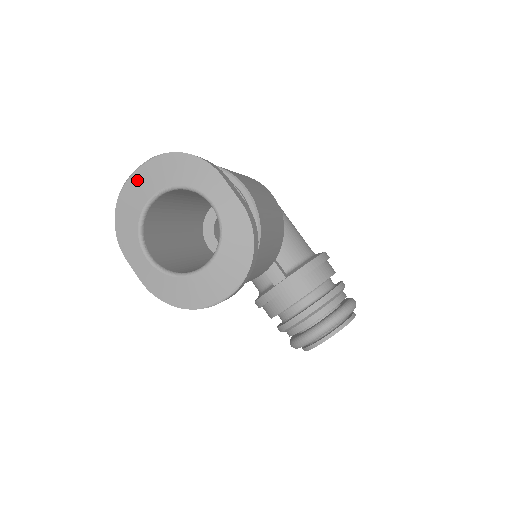
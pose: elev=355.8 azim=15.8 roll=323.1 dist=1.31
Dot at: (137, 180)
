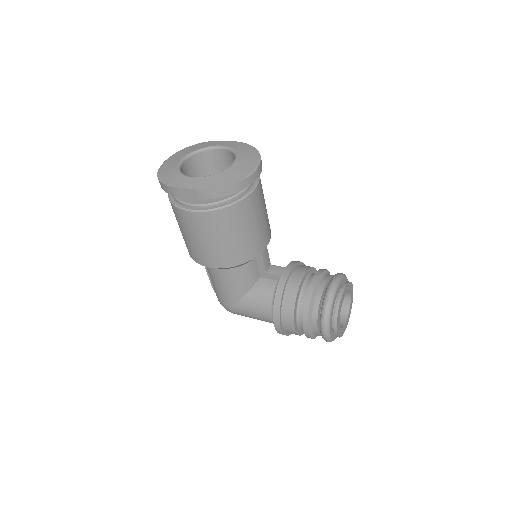
Dot at: (167, 162)
